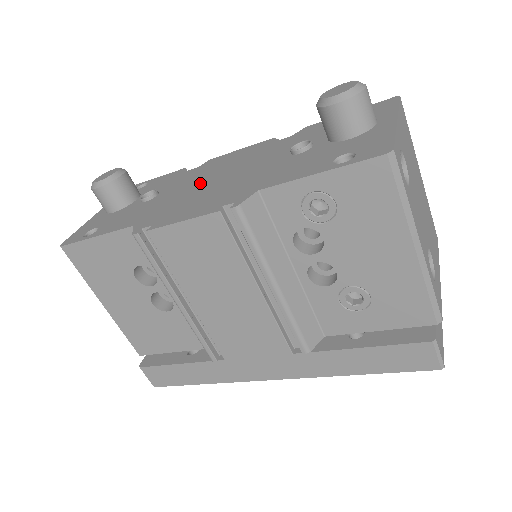
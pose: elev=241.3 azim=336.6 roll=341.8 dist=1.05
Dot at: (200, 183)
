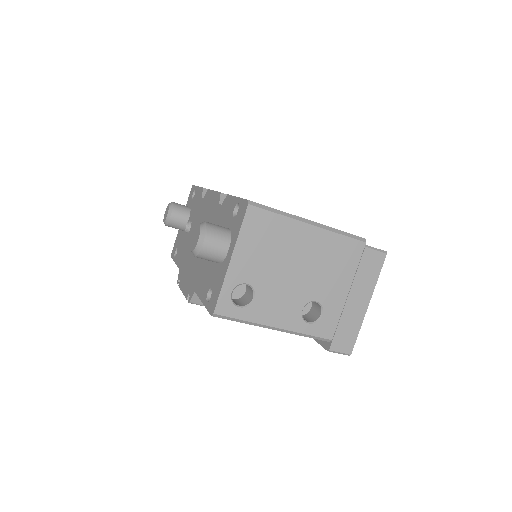
Dot at: occluded
